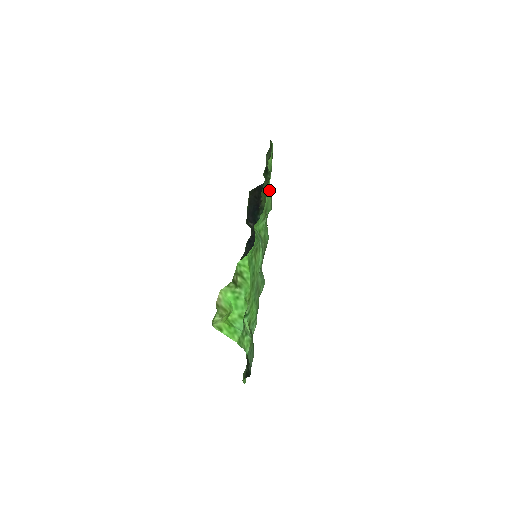
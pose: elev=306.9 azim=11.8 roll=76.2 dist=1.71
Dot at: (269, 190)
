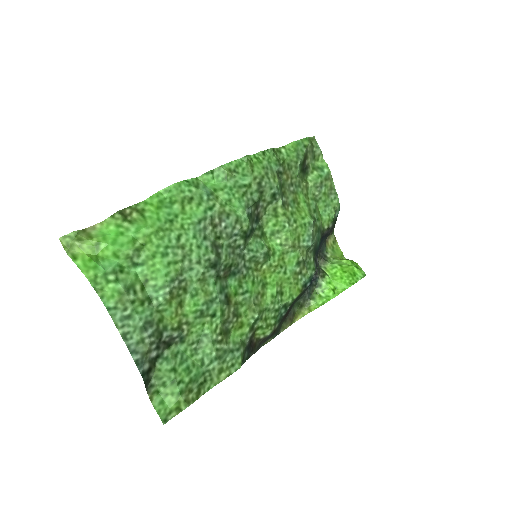
Dot at: (263, 163)
